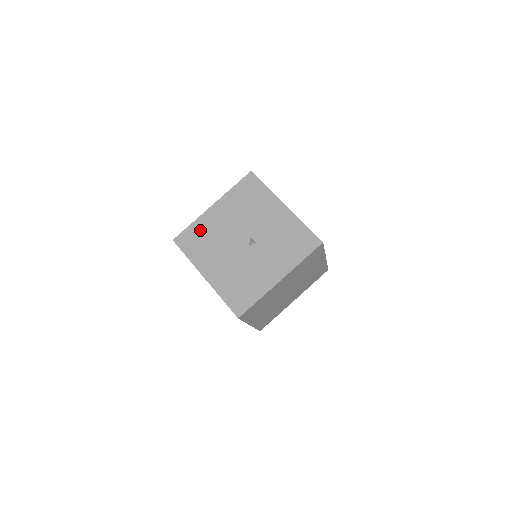
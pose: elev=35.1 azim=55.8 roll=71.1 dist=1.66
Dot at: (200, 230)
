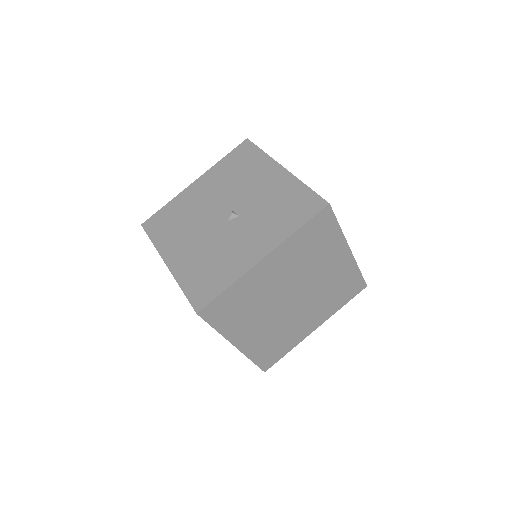
Dot at: (174, 210)
